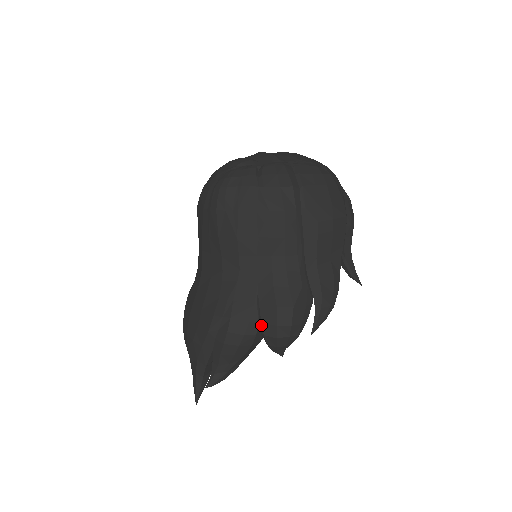
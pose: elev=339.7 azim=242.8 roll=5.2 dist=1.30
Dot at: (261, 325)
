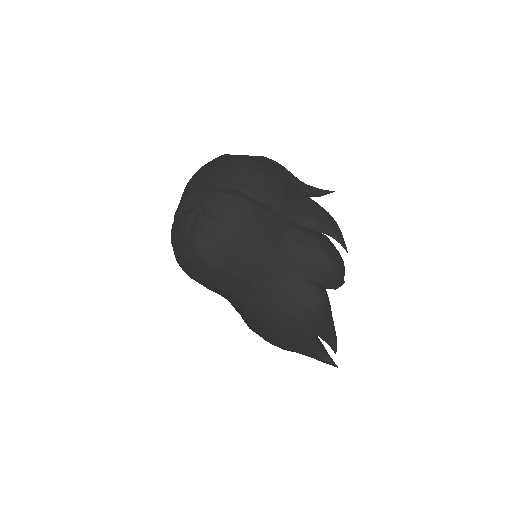
Dot at: (322, 286)
